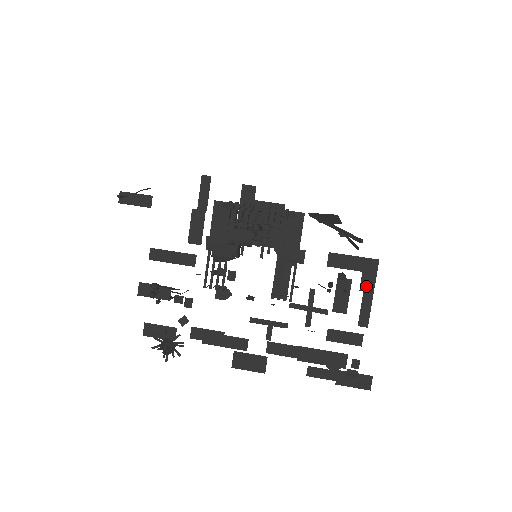
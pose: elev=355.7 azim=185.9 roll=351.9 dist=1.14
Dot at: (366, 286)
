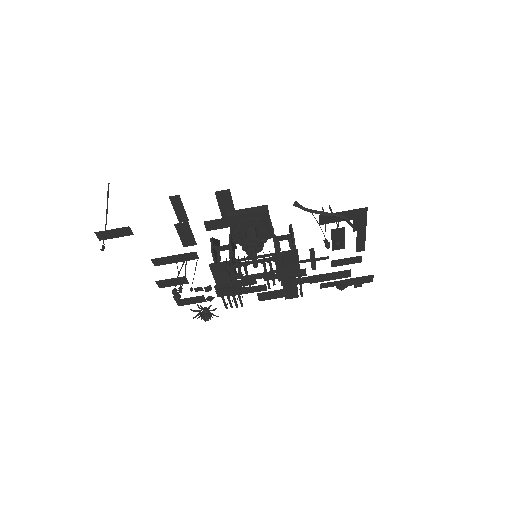
Dot at: (358, 227)
